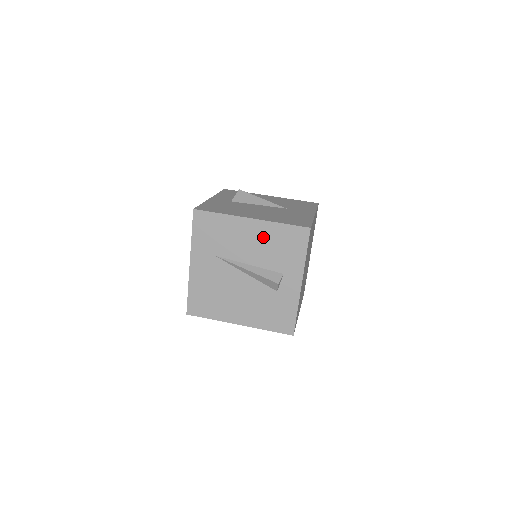
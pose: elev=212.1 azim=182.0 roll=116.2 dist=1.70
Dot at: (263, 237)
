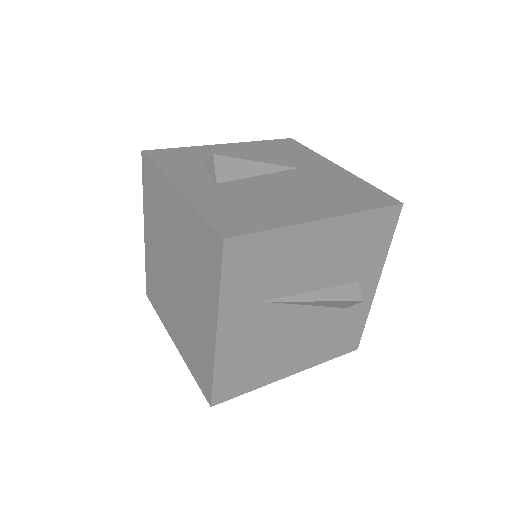
Dot at: (339, 242)
